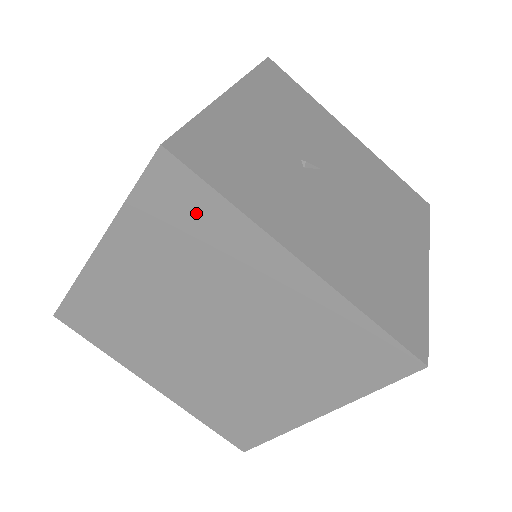
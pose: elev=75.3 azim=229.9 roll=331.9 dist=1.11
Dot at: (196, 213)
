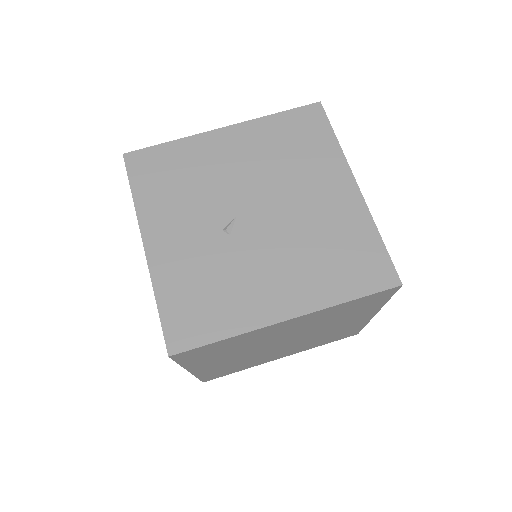
Dot at: (216, 348)
